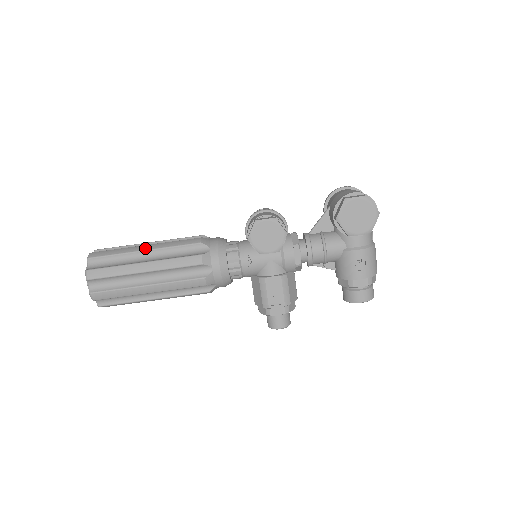
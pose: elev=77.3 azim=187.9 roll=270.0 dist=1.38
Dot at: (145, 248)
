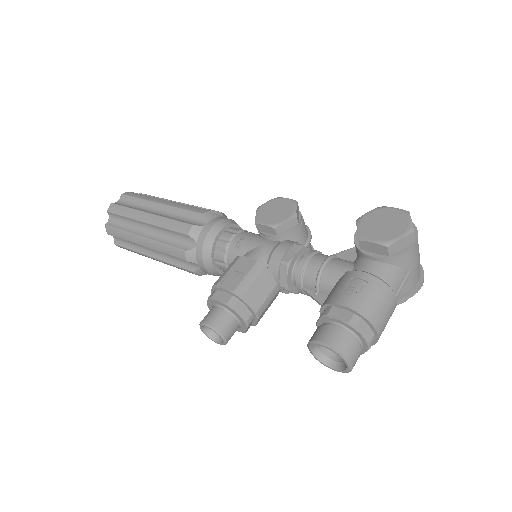
Dot at: (180, 202)
